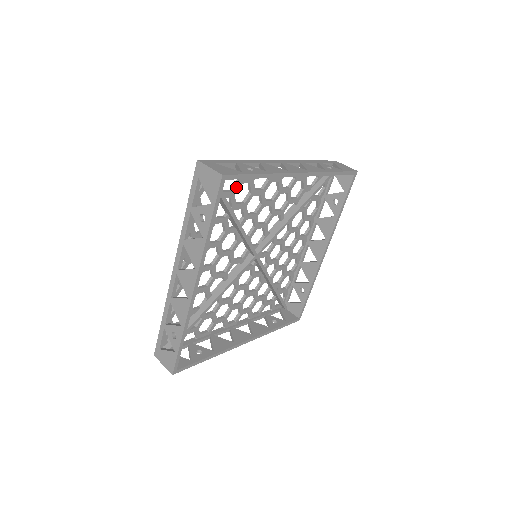
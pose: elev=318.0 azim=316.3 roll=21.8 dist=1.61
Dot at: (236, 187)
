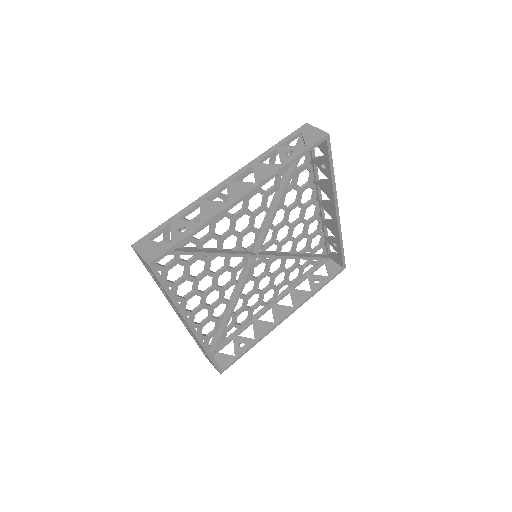
Dot at: occluded
